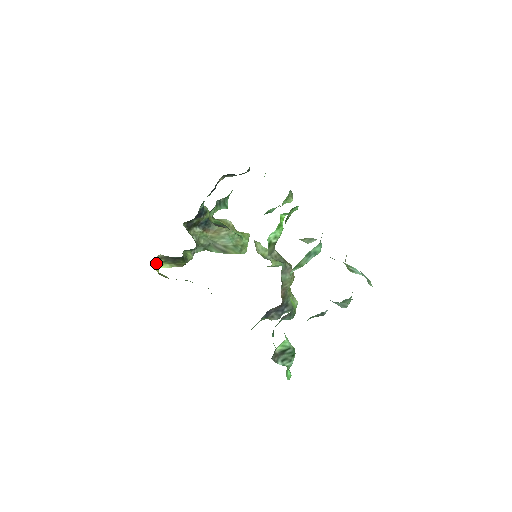
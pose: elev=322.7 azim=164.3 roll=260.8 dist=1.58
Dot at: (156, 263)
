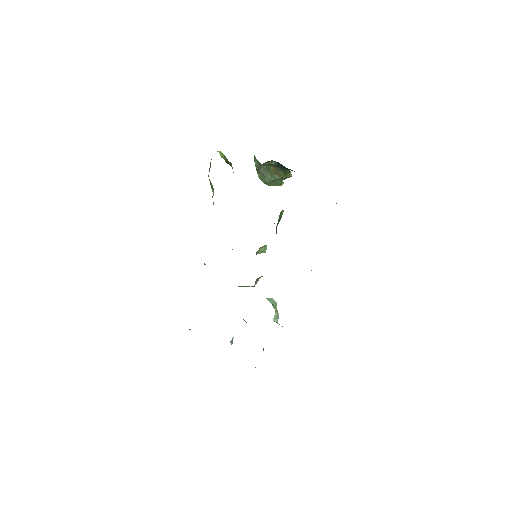
Dot at: occluded
